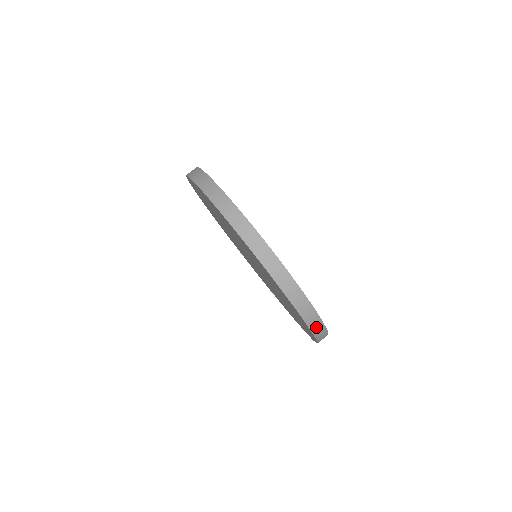
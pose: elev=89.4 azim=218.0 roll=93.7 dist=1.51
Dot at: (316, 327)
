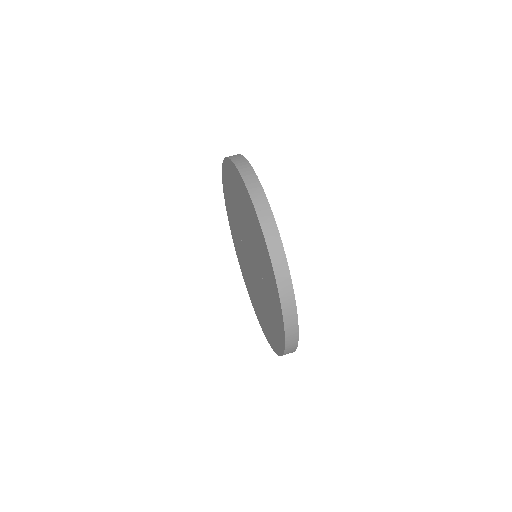
Dot at: occluded
